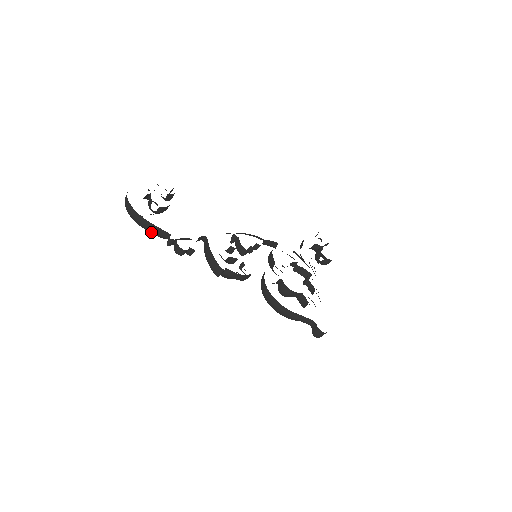
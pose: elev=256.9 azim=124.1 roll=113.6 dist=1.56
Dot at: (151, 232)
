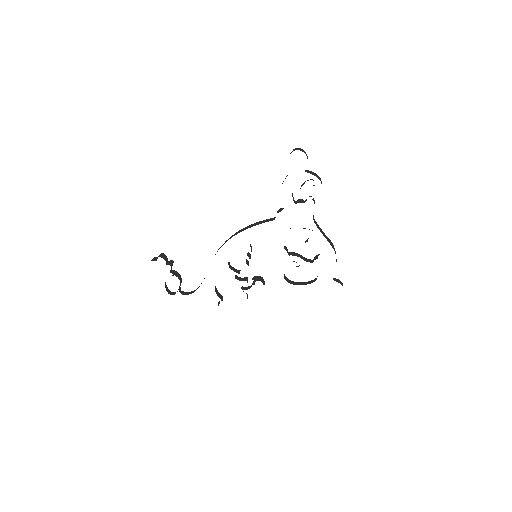
Dot at: occluded
